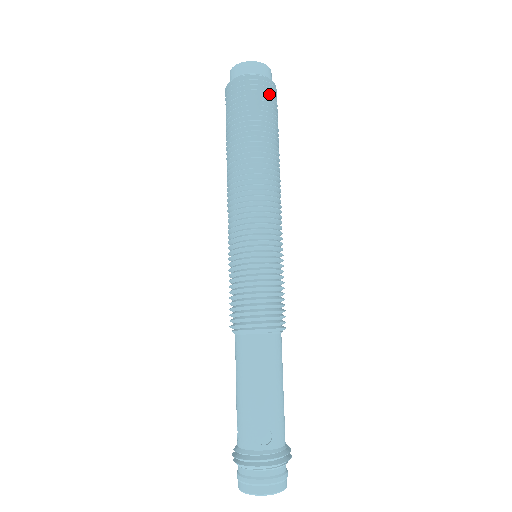
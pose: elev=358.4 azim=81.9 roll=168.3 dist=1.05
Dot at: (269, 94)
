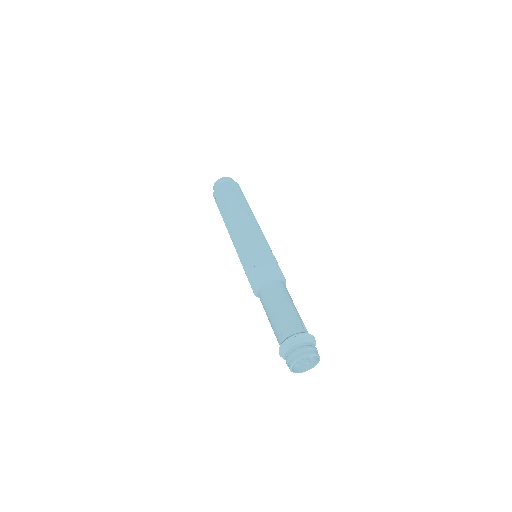
Dot at: occluded
